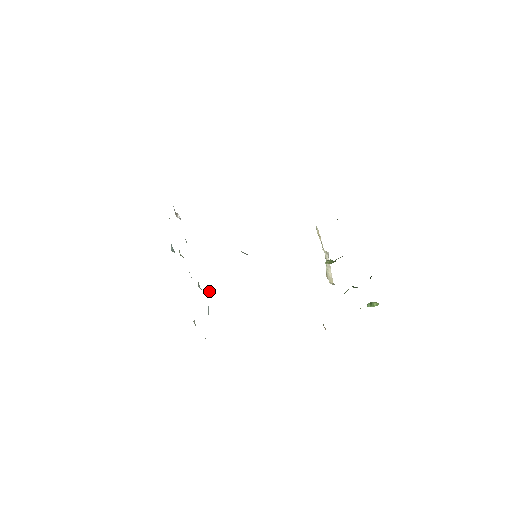
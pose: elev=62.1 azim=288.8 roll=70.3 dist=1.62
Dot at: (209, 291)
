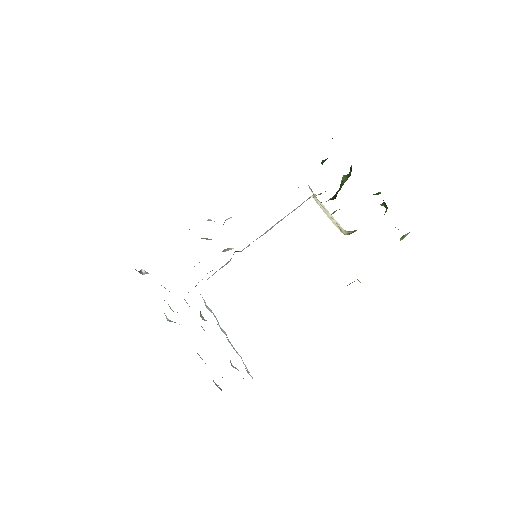
Dot at: occluded
